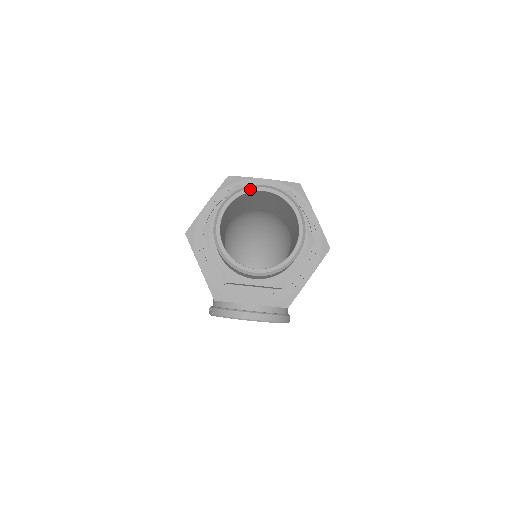
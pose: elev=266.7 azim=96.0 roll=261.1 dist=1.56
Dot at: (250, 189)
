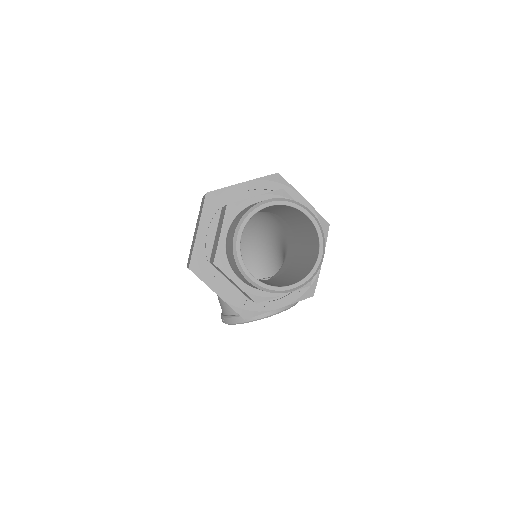
Dot at: (255, 210)
